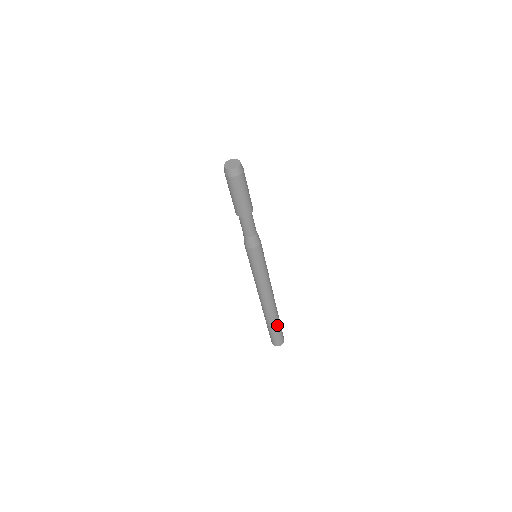
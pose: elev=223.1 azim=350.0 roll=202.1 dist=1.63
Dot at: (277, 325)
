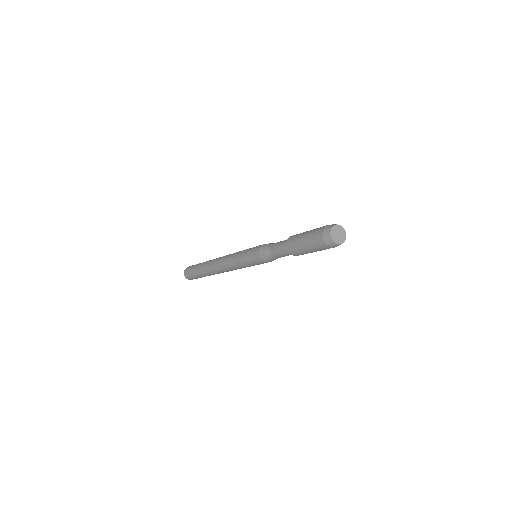
Dot at: occluded
